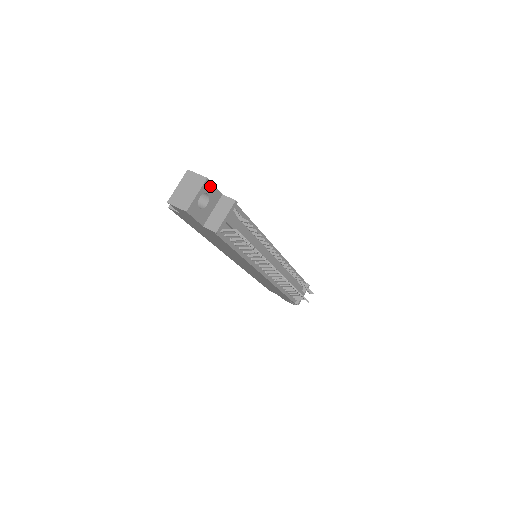
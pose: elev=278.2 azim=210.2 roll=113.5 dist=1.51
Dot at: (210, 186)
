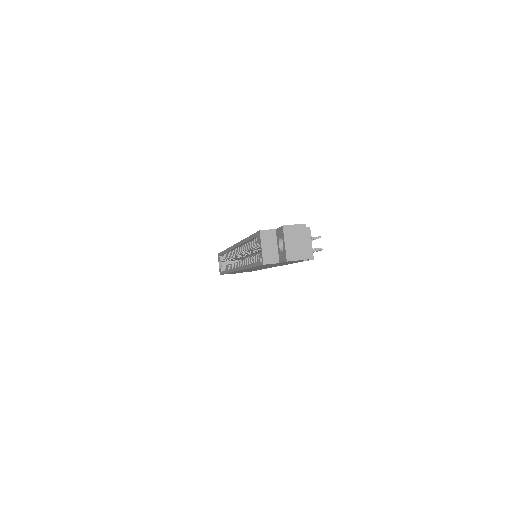
Dot at: occluded
